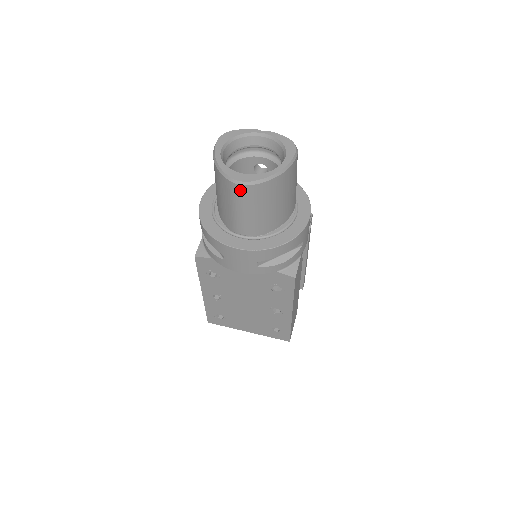
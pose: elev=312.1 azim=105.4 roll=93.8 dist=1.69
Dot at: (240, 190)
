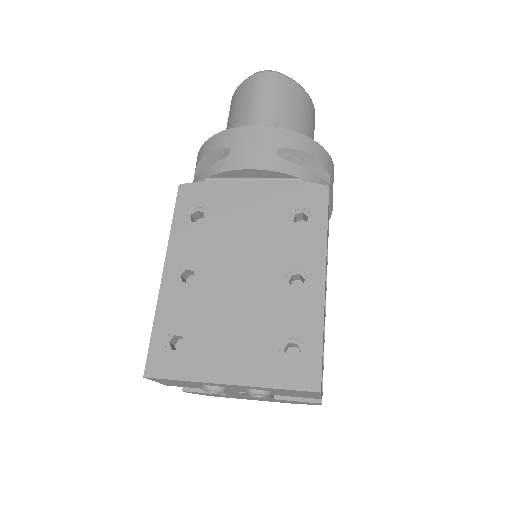
Dot at: (265, 77)
